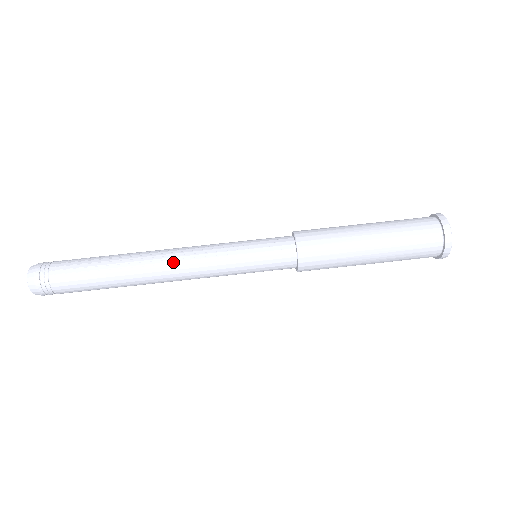
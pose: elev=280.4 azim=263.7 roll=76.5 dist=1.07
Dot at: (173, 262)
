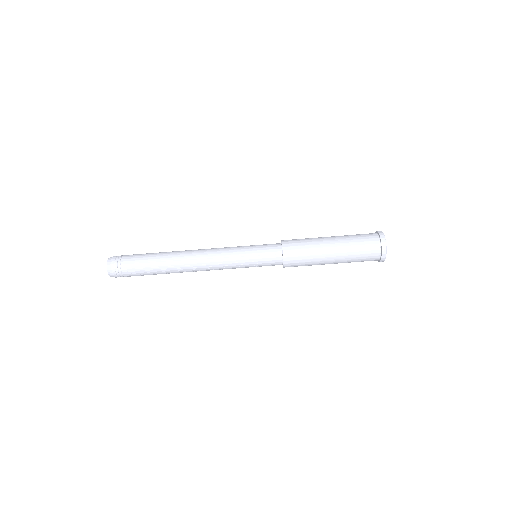
Dot at: occluded
